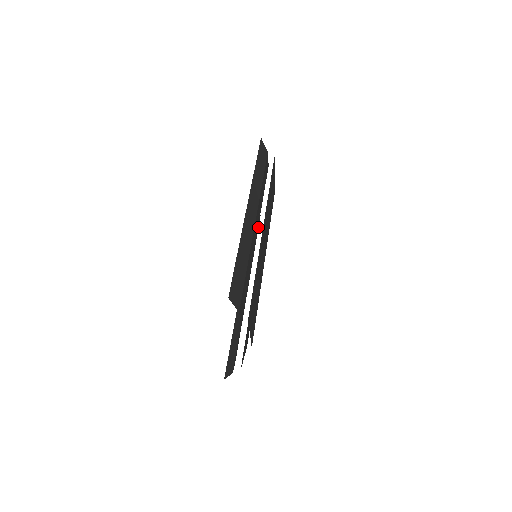
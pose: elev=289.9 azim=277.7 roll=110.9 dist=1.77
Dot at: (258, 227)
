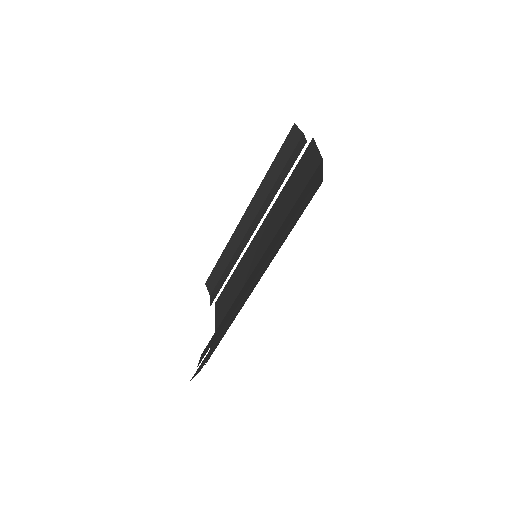
Dot at: occluded
